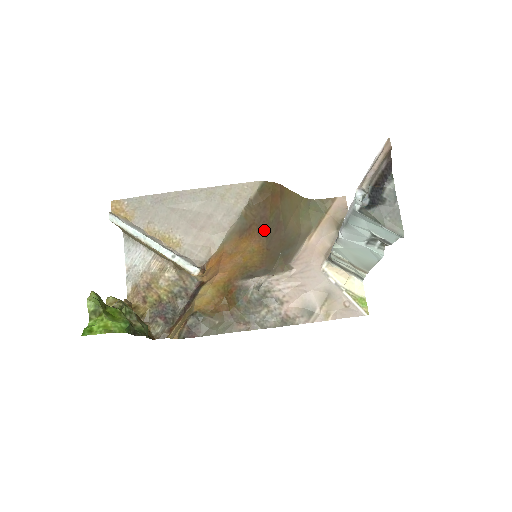
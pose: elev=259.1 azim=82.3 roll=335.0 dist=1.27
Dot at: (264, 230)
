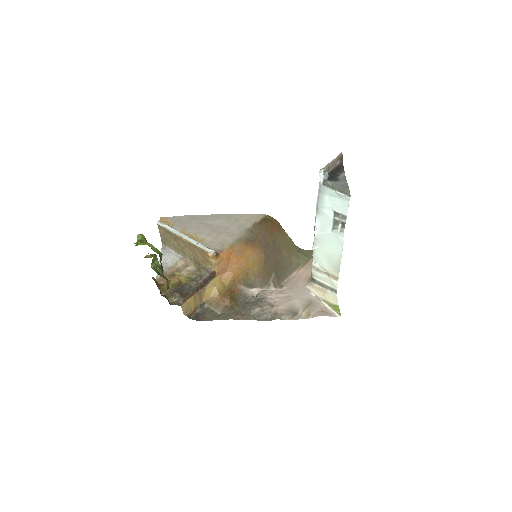
Dot at: (264, 247)
